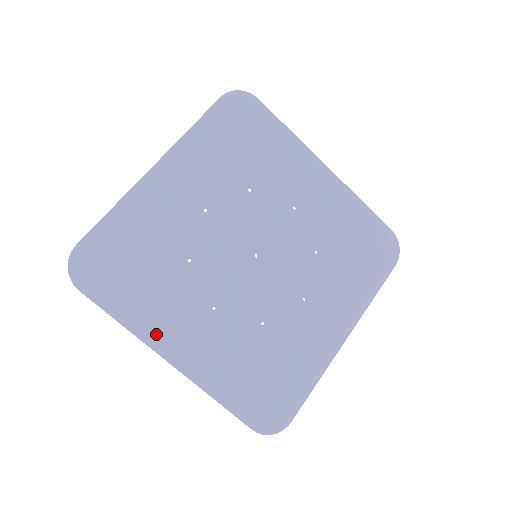
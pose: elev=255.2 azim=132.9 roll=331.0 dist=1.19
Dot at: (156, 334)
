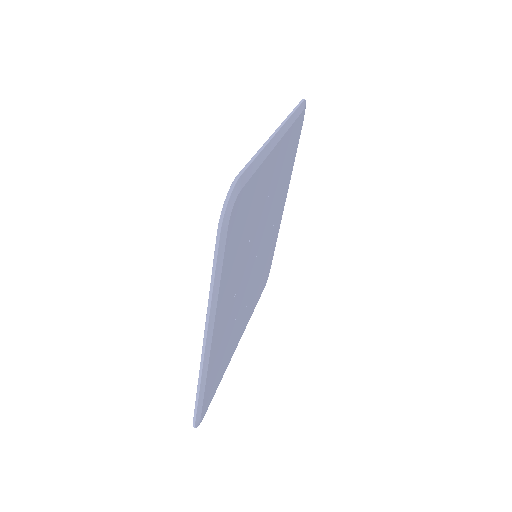
Dot at: (217, 310)
